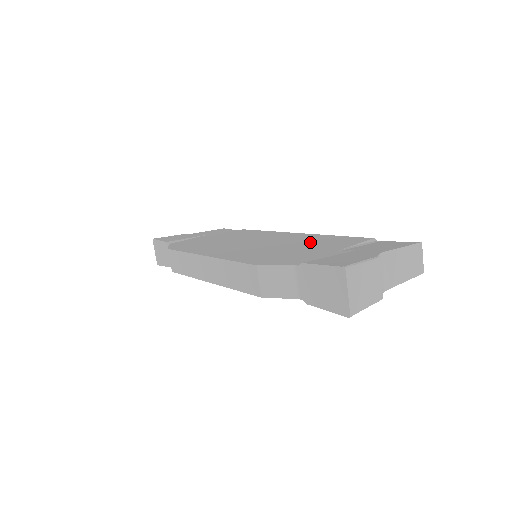
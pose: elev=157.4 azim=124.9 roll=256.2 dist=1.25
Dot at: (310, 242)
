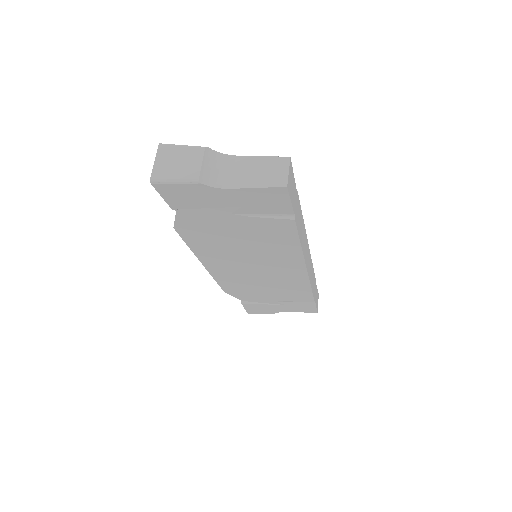
Dot at: occluded
